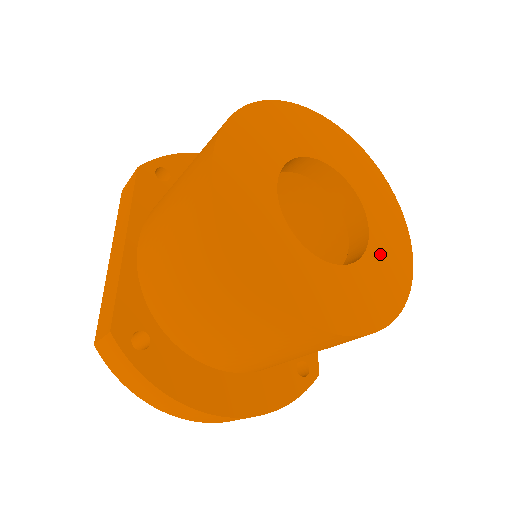
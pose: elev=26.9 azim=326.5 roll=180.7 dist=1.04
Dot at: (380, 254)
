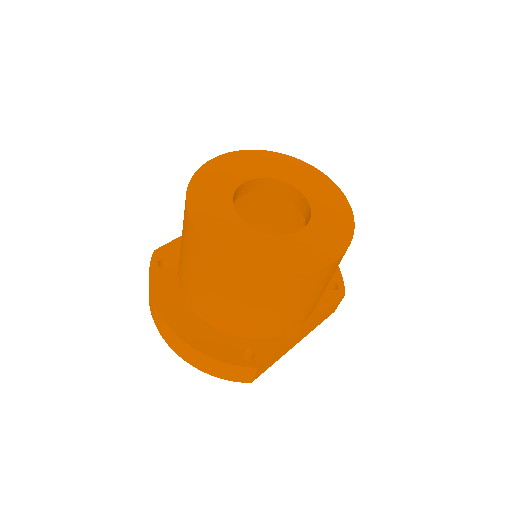
Dot at: (294, 244)
